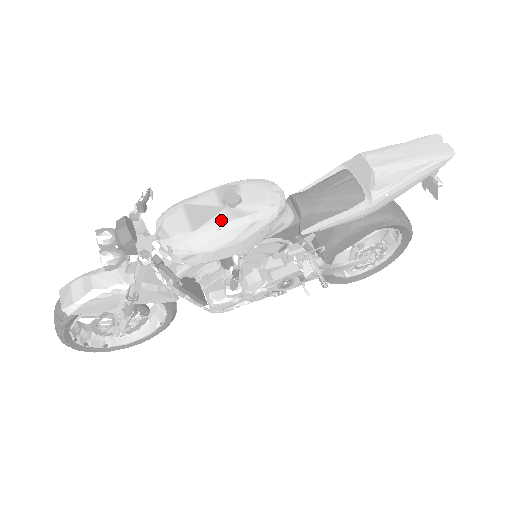
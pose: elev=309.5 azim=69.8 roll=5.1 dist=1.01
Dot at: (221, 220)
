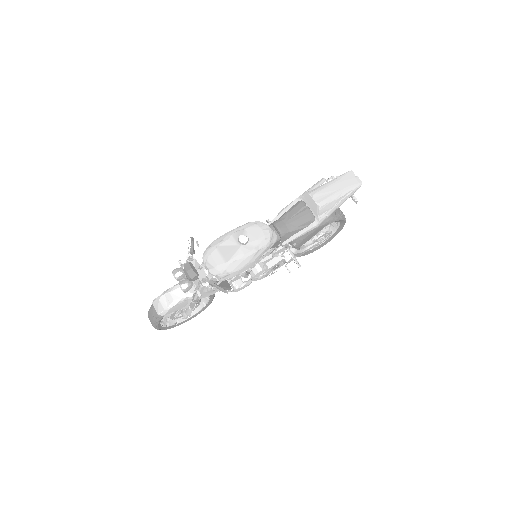
Dot at: (240, 254)
